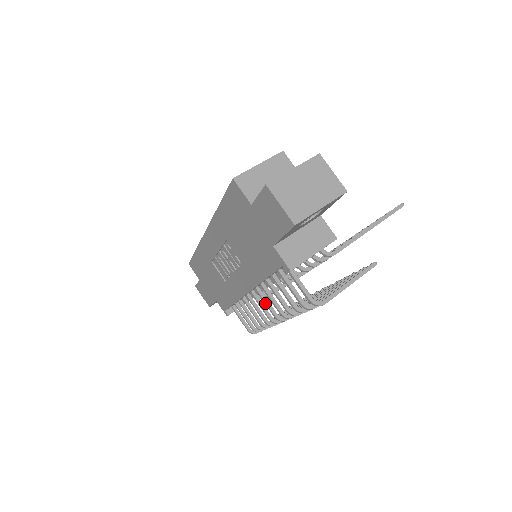
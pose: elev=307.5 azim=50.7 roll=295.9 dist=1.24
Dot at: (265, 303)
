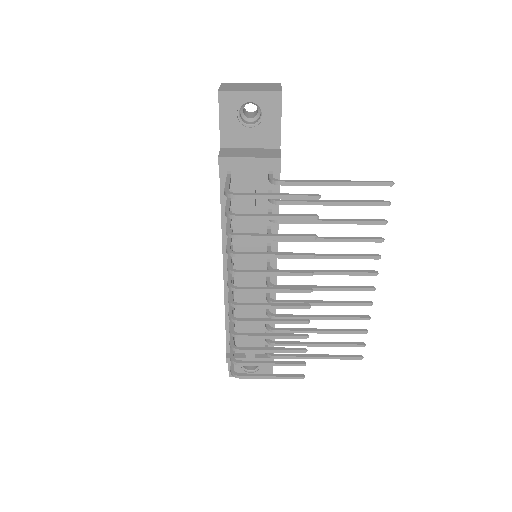
Dot at: (228, 273)
